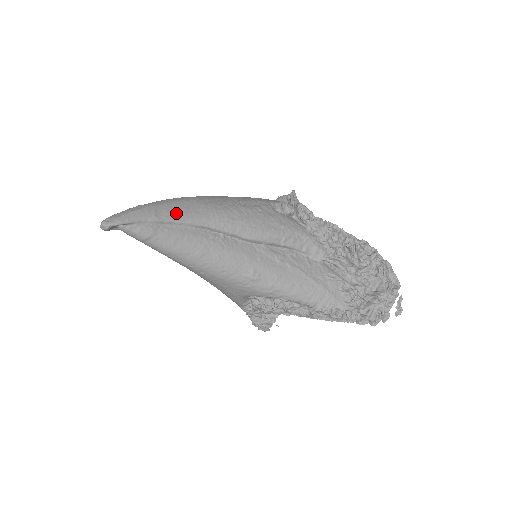
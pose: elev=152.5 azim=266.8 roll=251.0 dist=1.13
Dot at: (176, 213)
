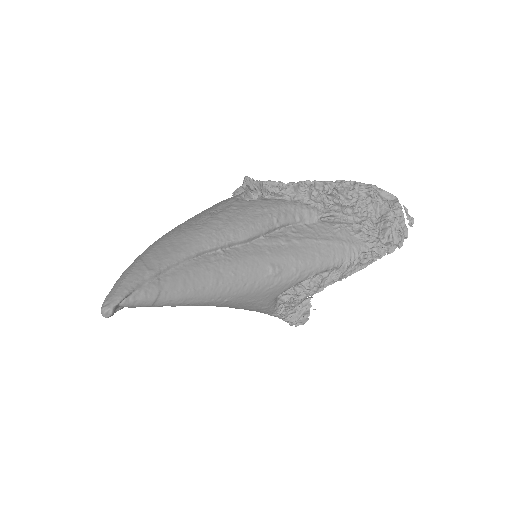
Dot at: (165, 256)
